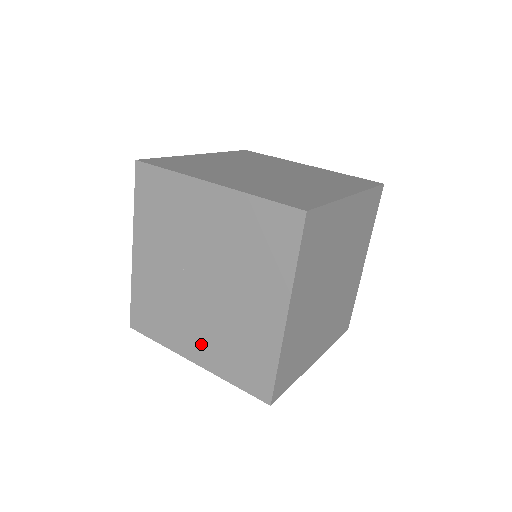
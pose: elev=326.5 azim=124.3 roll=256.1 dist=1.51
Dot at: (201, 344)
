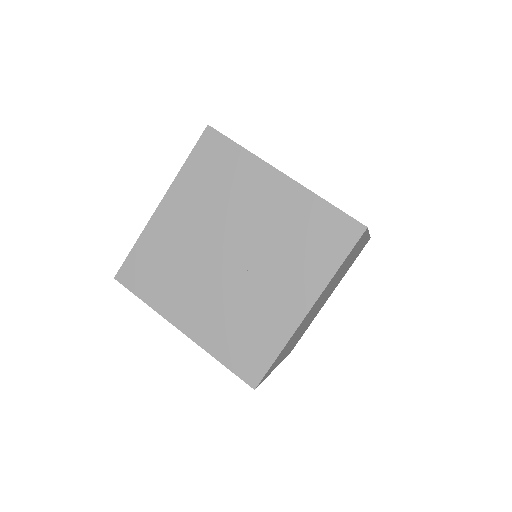
Dot at: occluded
